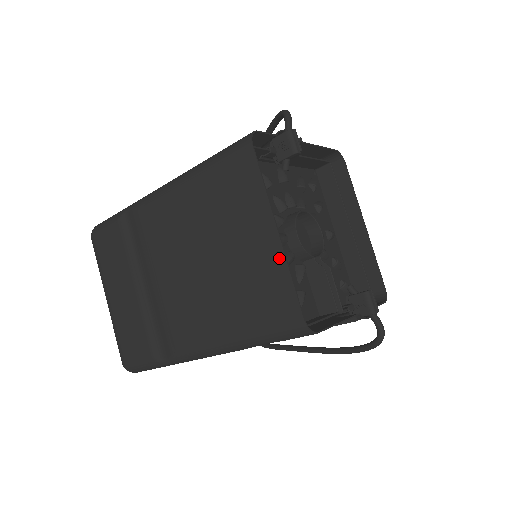
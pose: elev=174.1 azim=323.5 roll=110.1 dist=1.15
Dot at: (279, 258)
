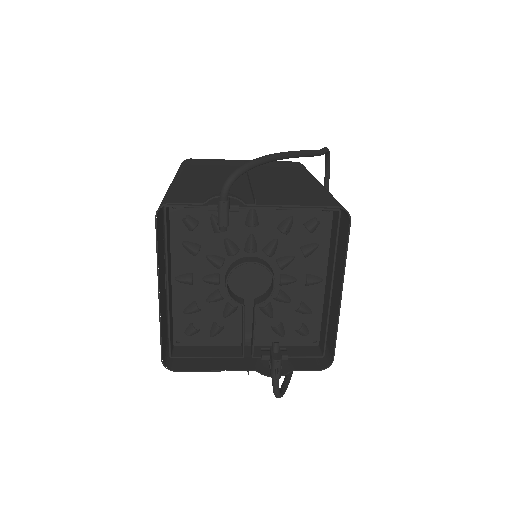
Dot at: (160, 311)
